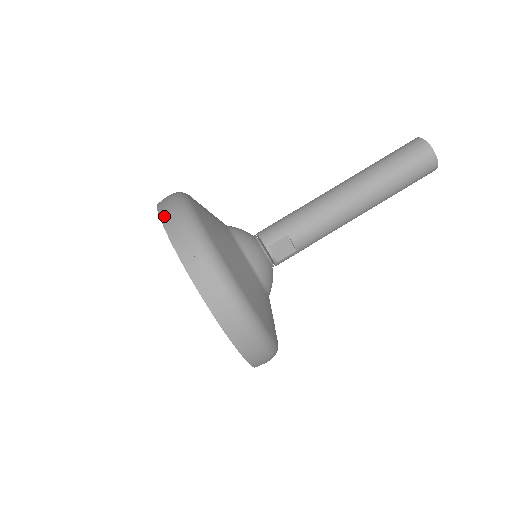
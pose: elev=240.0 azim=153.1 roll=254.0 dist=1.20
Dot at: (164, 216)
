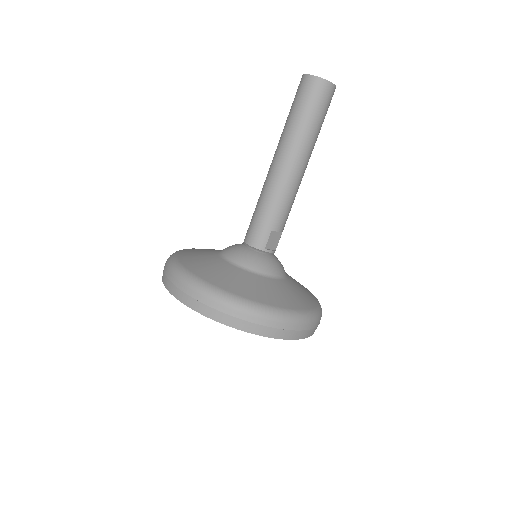
Dot at: (197, 308)
